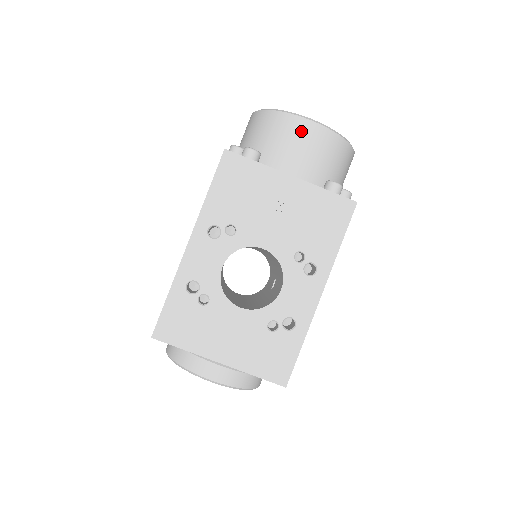
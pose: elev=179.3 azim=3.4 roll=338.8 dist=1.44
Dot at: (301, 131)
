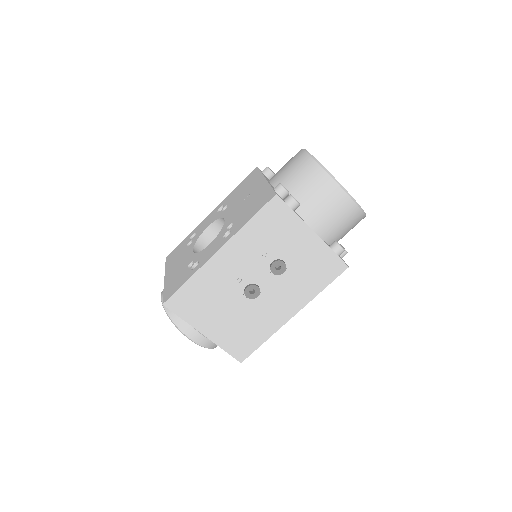
Dot at: (295, 157)
